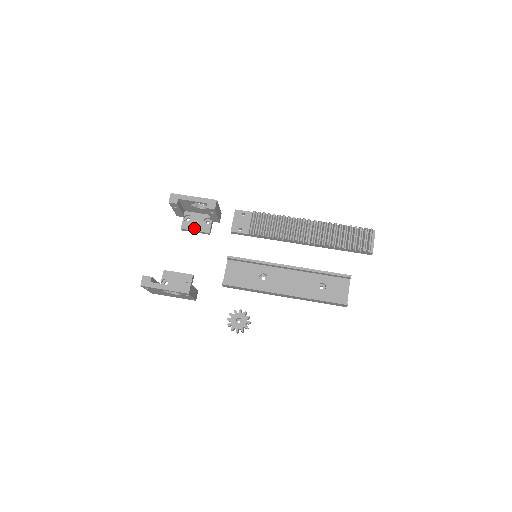
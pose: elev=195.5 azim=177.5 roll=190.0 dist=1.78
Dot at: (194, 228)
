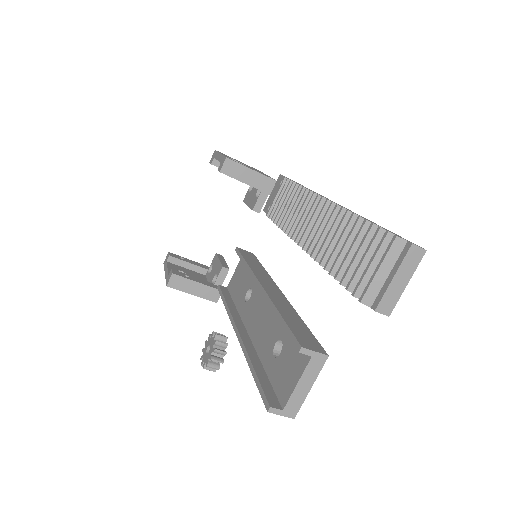
Dot at: (248, 201)
